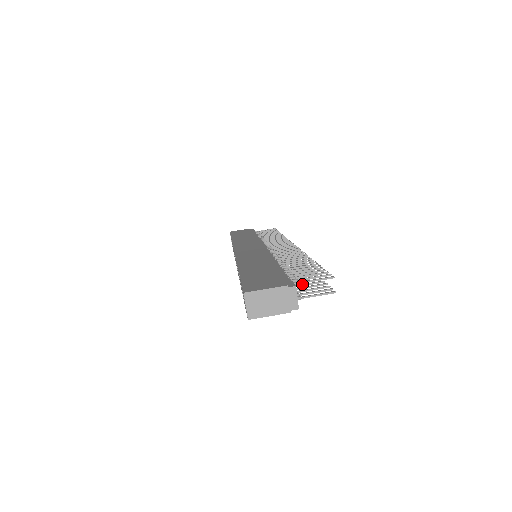
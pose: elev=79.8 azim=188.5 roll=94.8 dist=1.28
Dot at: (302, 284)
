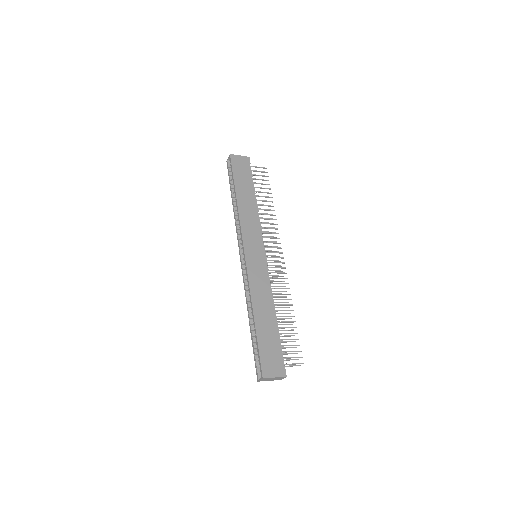
Dot at: (285, 342)
